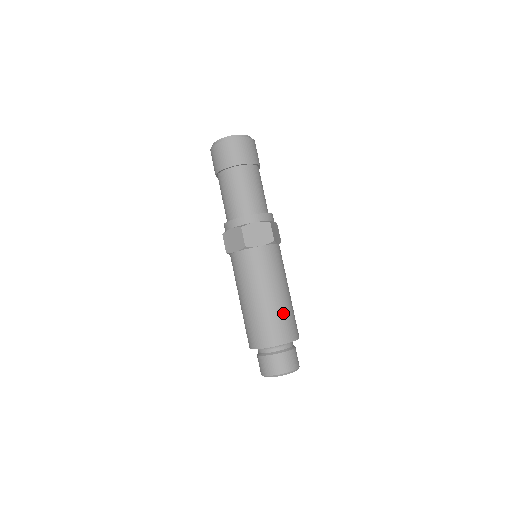
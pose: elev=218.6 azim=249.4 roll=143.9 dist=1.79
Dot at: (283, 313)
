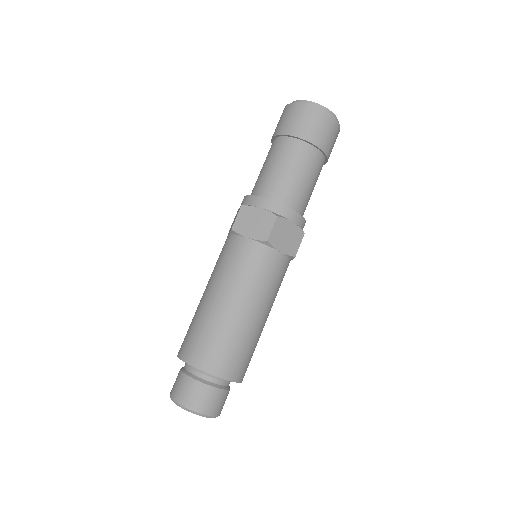
Dot at: (252, 344)
